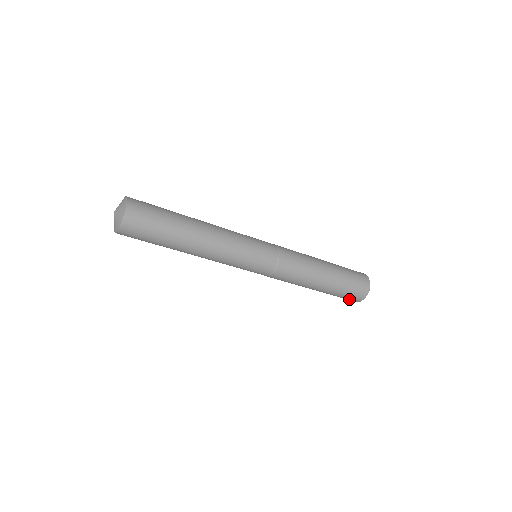
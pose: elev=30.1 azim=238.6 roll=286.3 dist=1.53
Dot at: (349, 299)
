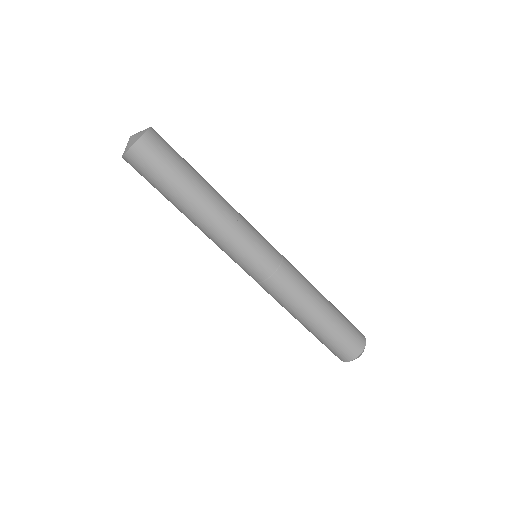
Dot at: (331, 351)
